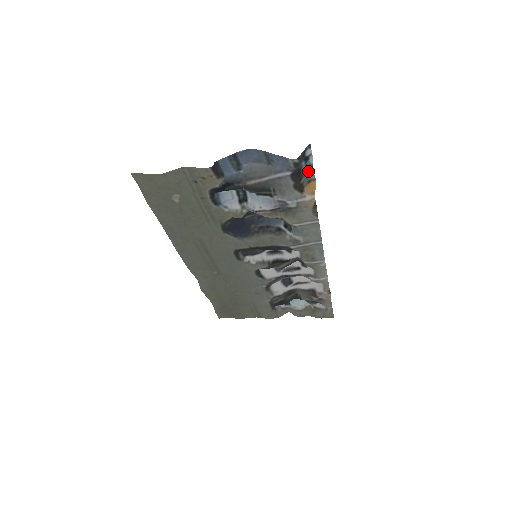
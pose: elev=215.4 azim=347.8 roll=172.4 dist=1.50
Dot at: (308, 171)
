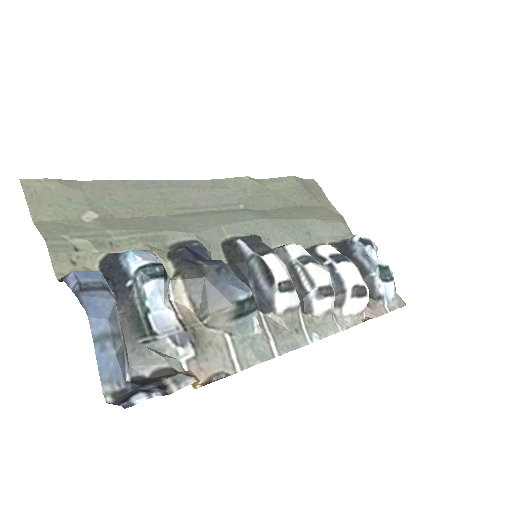
Dot at: (163, 387)
